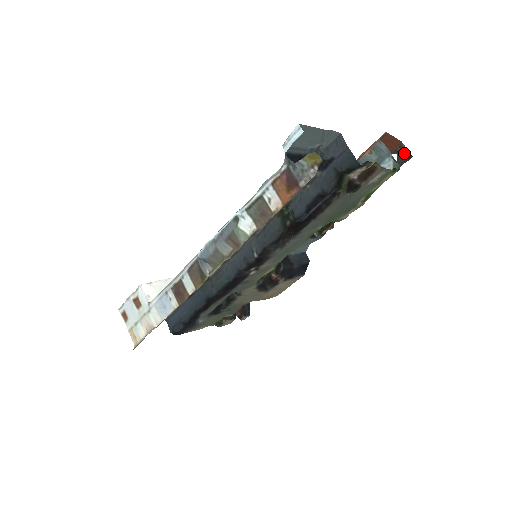
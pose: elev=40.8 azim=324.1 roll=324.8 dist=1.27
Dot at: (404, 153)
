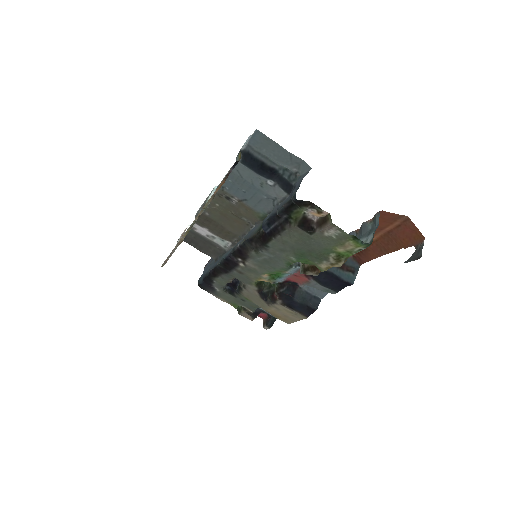
Dot at: (419, 250)
